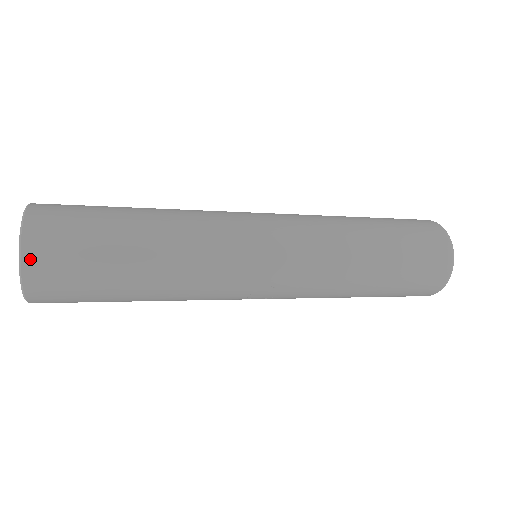
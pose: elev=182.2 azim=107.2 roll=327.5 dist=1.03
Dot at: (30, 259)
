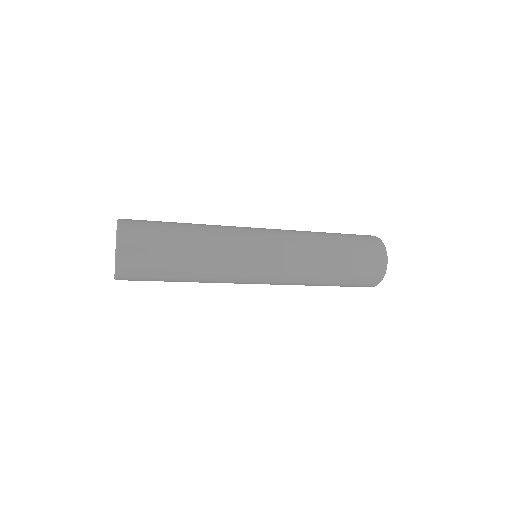
Dot at: (121, 275)
